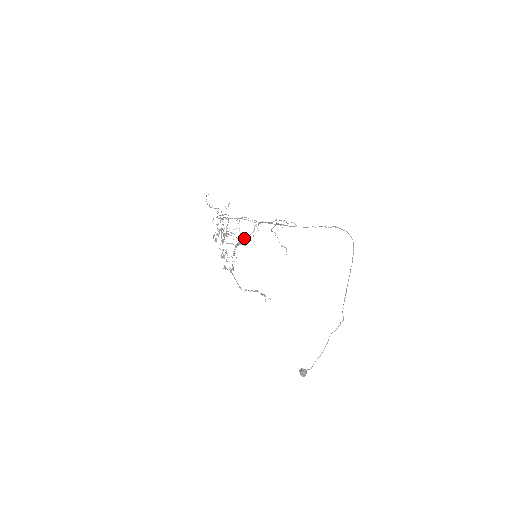
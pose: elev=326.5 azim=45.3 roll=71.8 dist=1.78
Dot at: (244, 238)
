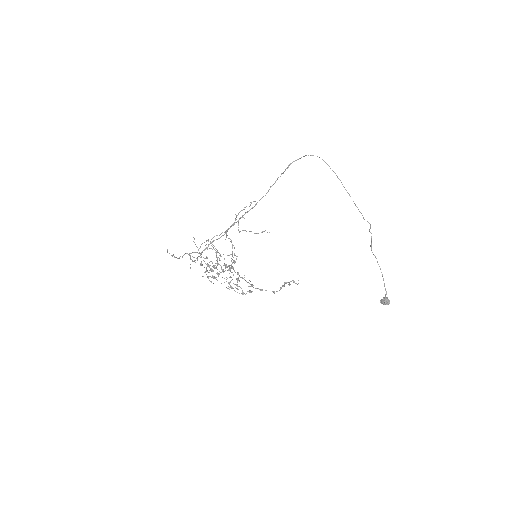
Dot at: occluded
